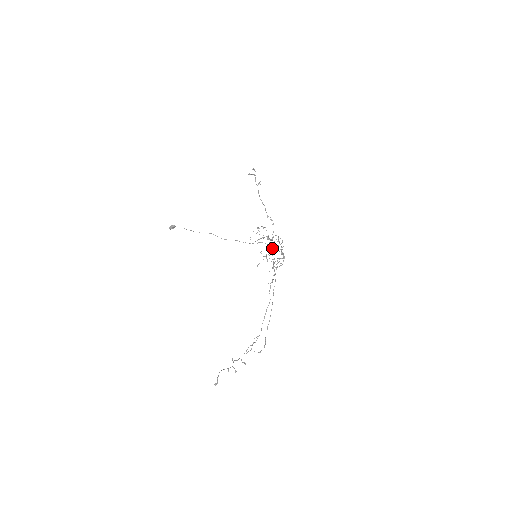
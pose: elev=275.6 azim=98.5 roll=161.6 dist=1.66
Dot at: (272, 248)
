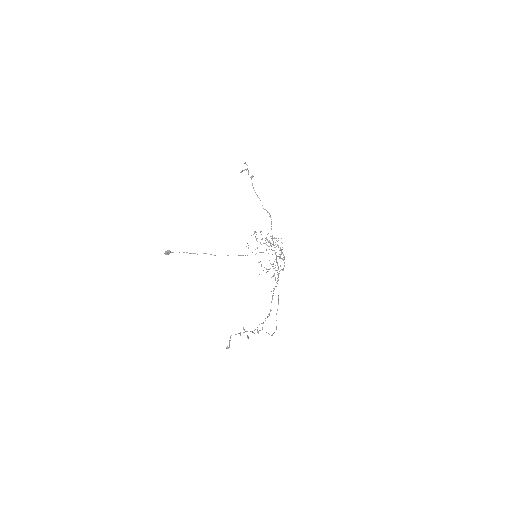
Dot at: (271, 246)
